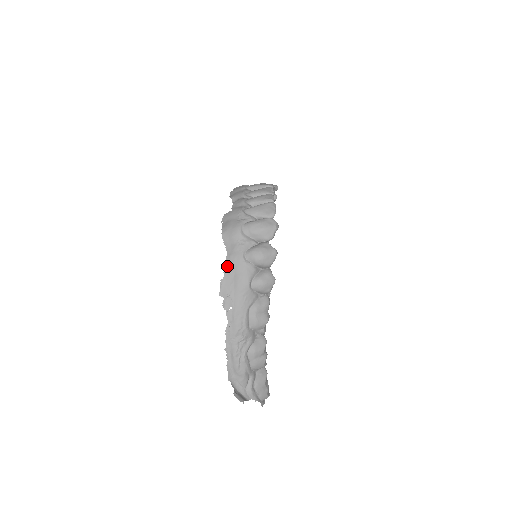
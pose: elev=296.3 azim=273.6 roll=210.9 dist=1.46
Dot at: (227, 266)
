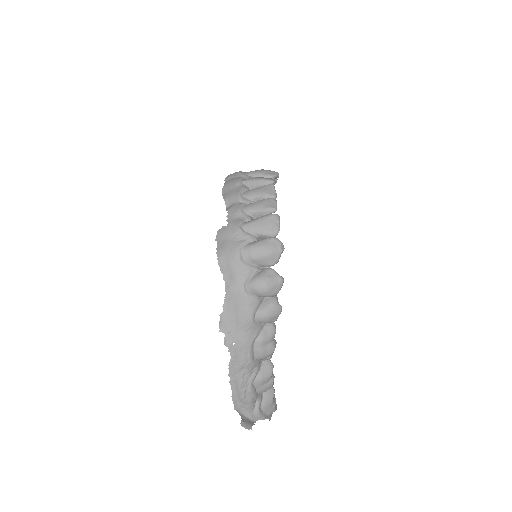
Dot at: (226, 299)
